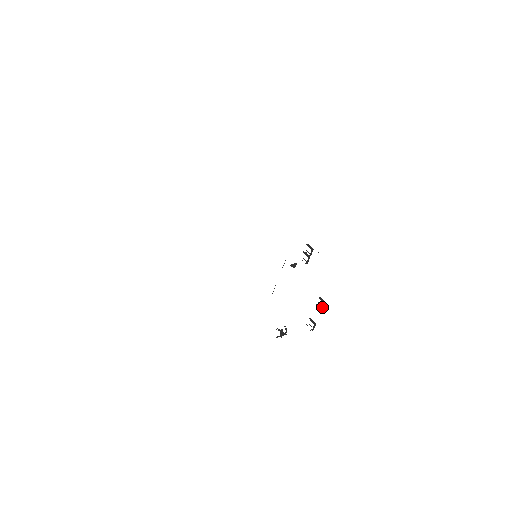
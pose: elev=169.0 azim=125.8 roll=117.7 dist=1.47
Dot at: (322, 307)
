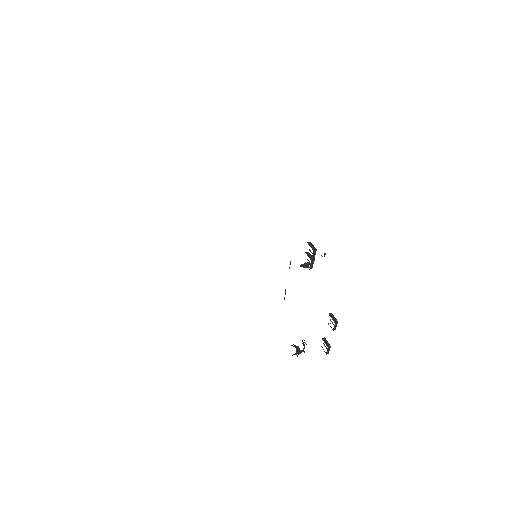
Dot at: (334, 326)
